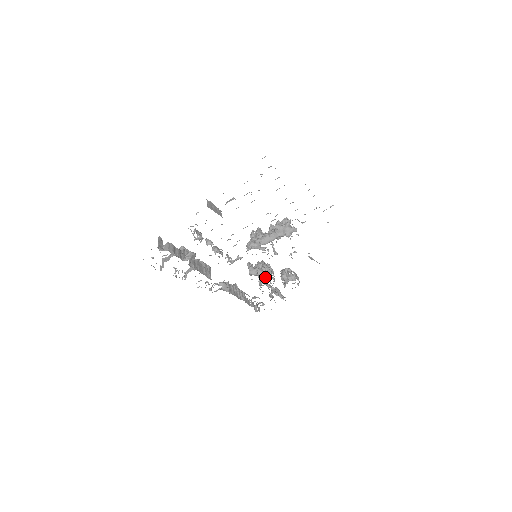
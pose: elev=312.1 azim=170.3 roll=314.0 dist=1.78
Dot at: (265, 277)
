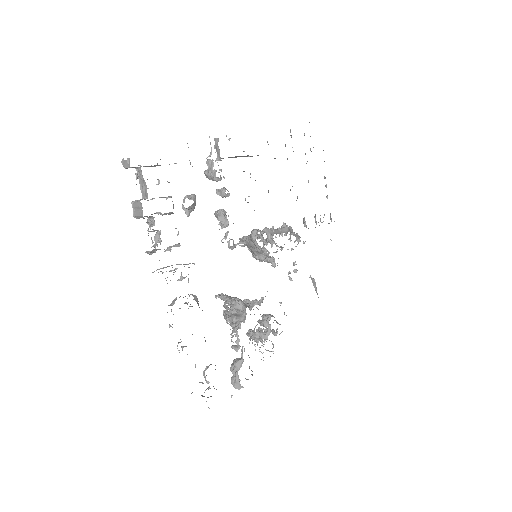
Dot at: (255, 302)
